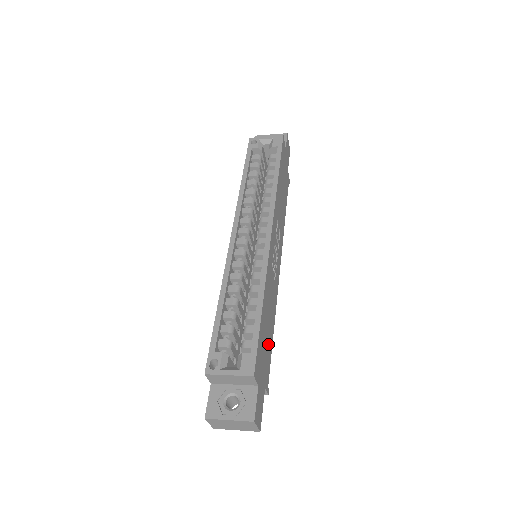
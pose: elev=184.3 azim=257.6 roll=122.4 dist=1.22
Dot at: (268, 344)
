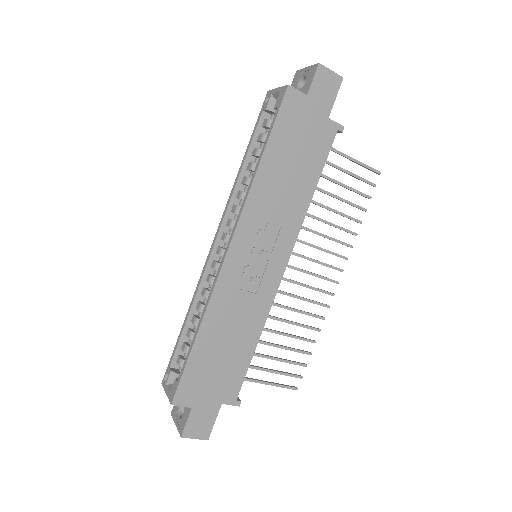
Dot at: (231, 363)
